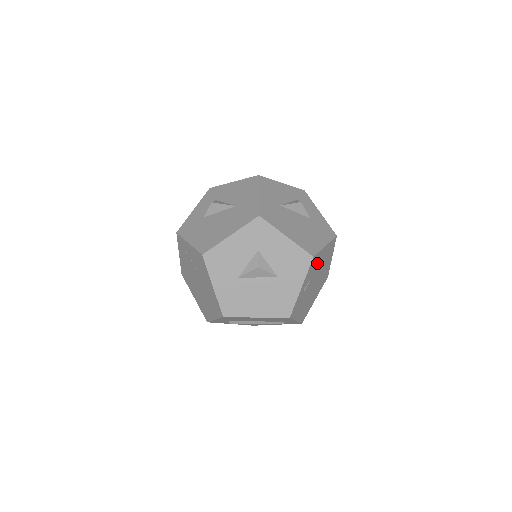
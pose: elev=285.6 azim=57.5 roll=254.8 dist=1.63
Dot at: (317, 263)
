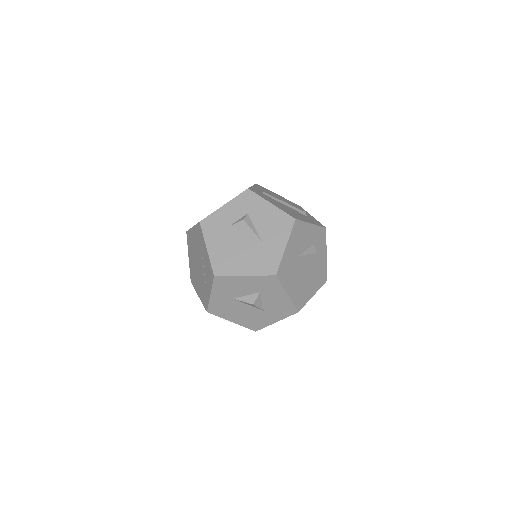
Dot at: occluded
